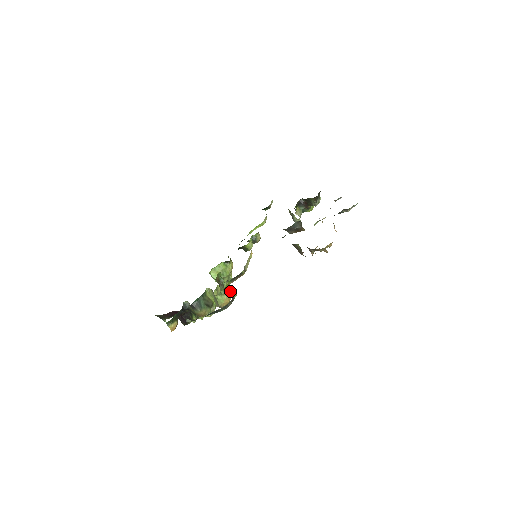
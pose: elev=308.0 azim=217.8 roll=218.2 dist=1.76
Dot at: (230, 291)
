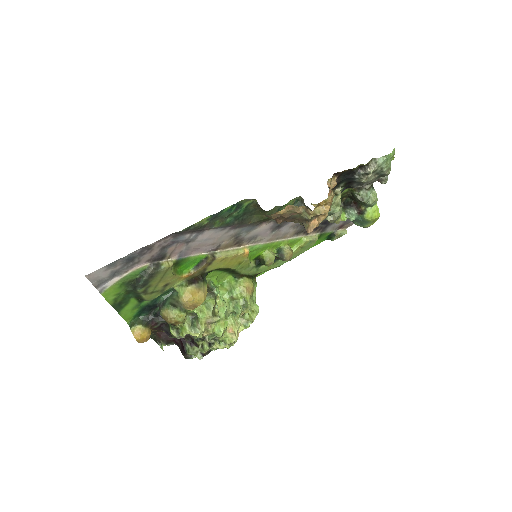
Dot at: (200, 287)
